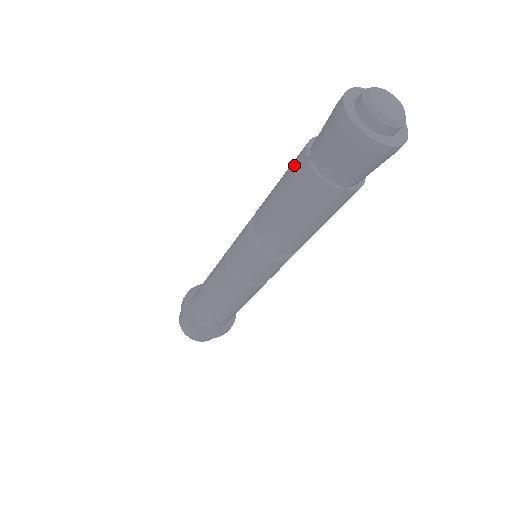
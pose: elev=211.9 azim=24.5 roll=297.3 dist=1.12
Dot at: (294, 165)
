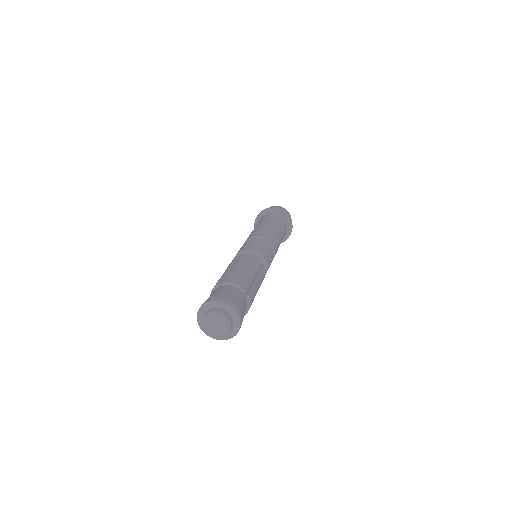
Dot at: occluded
